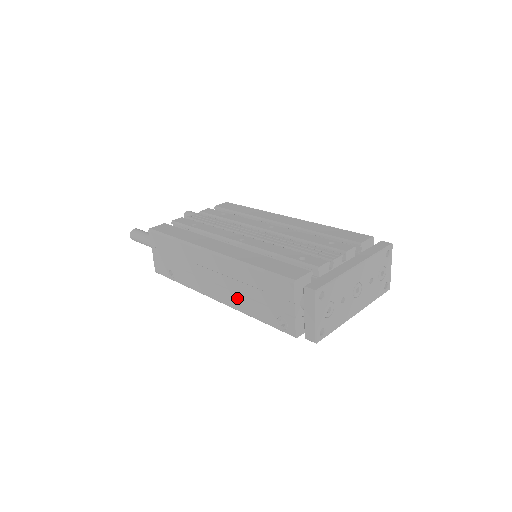
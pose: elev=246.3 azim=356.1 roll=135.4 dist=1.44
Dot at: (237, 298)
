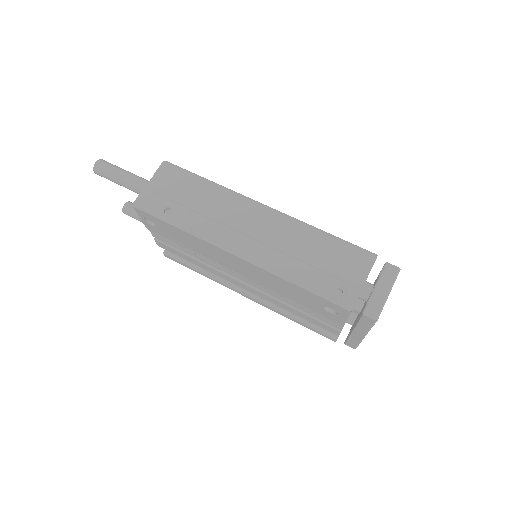
Dot at: (280, 257)
